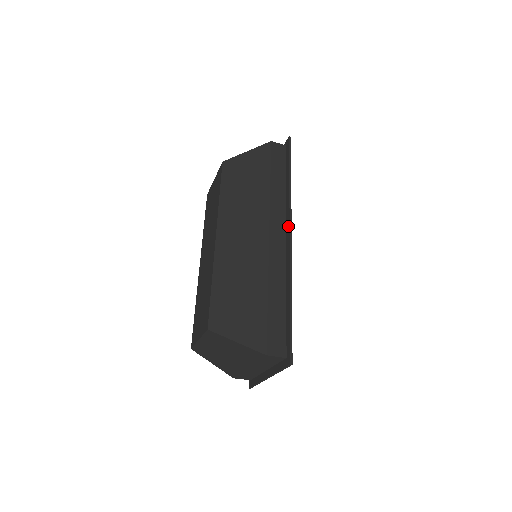
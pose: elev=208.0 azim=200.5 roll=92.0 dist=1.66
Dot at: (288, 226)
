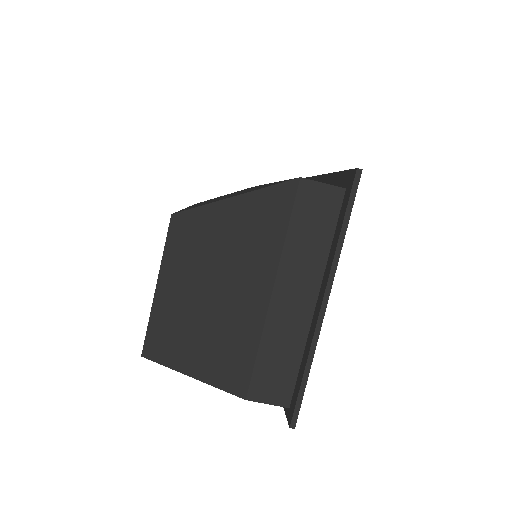
Dot at: occluded
